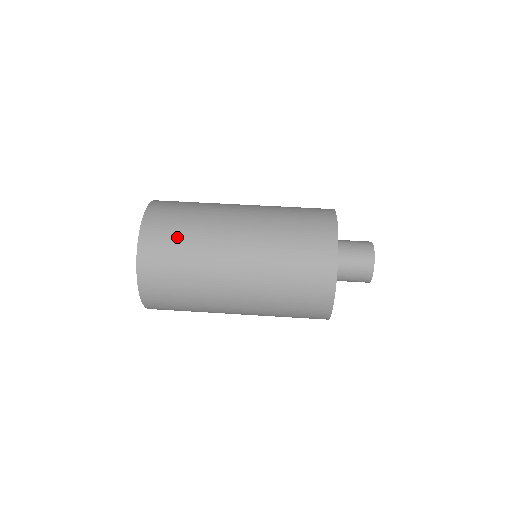
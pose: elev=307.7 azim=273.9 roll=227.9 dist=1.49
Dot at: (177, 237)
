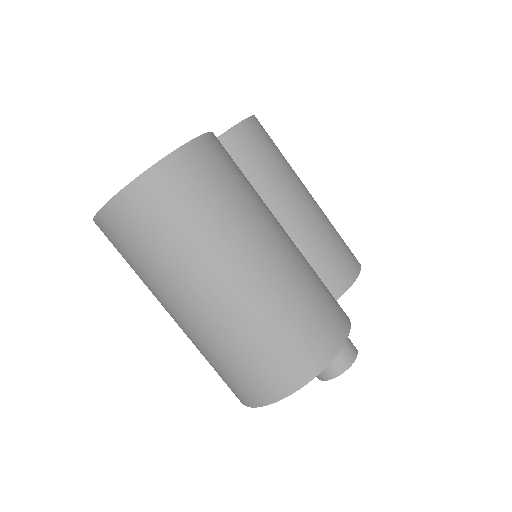
Dot at: (172, 221)
